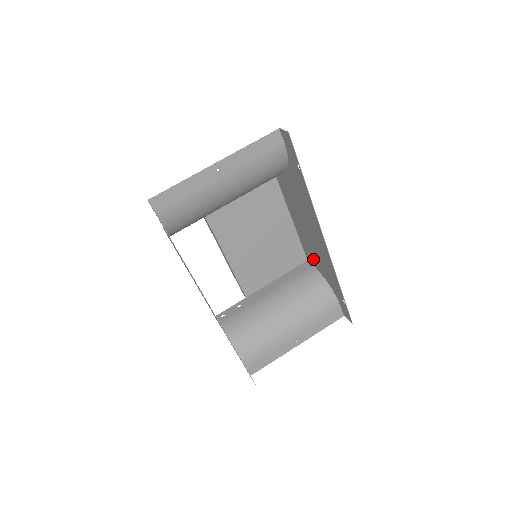
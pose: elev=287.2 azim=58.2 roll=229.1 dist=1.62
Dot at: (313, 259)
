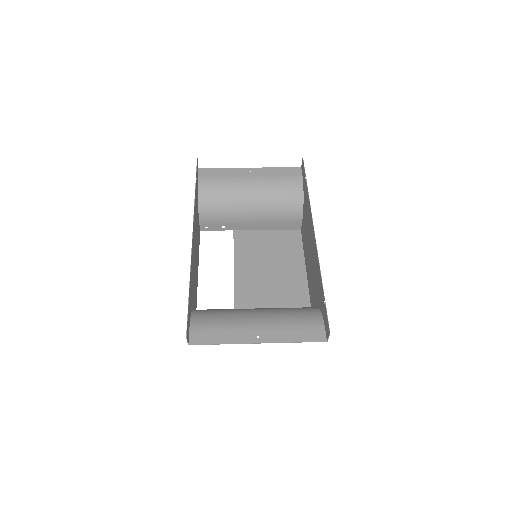
Dot at: (313, 297)
